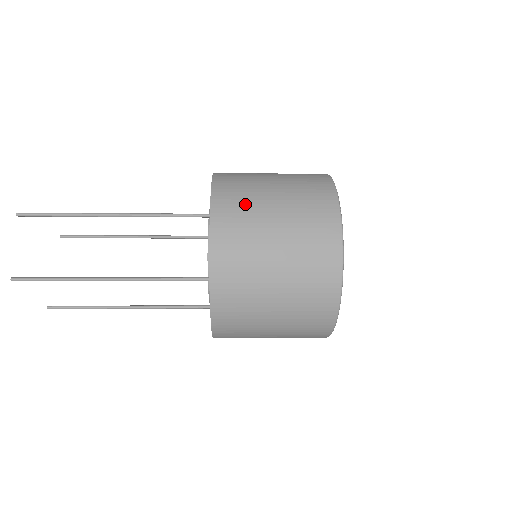
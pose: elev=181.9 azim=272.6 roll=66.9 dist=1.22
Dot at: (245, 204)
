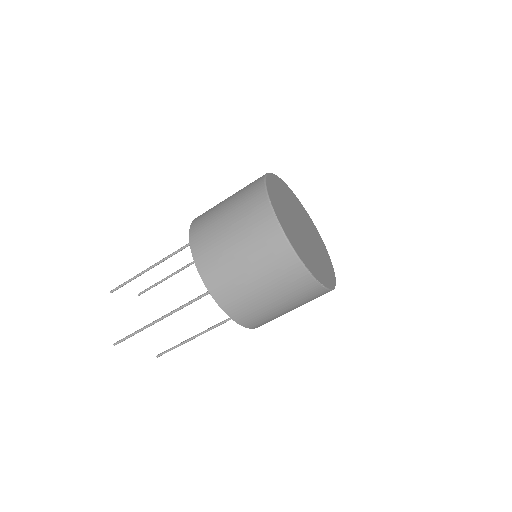
Dot at: occluded
